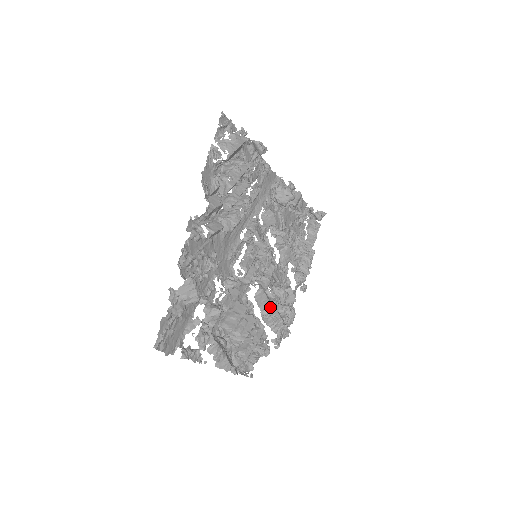
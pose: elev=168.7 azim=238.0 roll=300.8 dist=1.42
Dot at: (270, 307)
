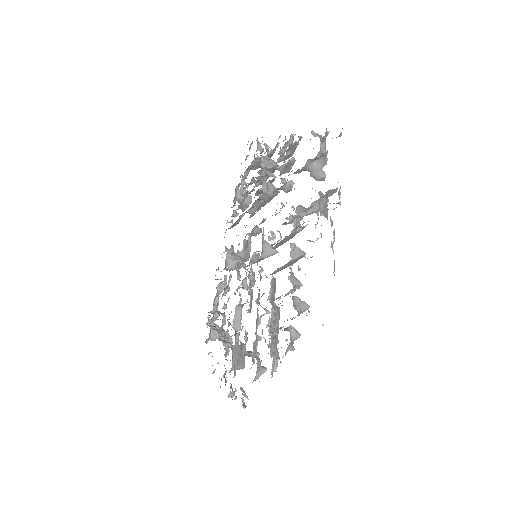
Dot at: (277, 307)
